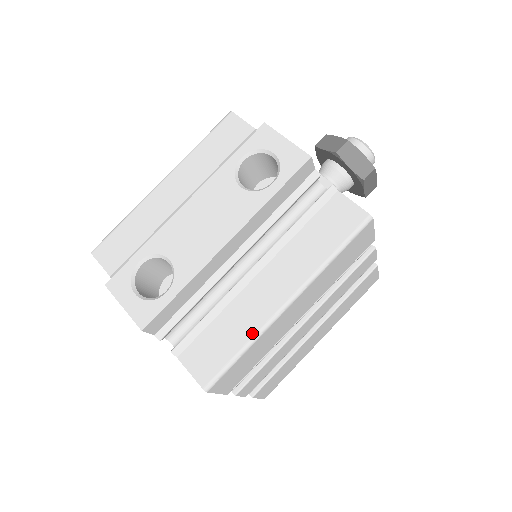
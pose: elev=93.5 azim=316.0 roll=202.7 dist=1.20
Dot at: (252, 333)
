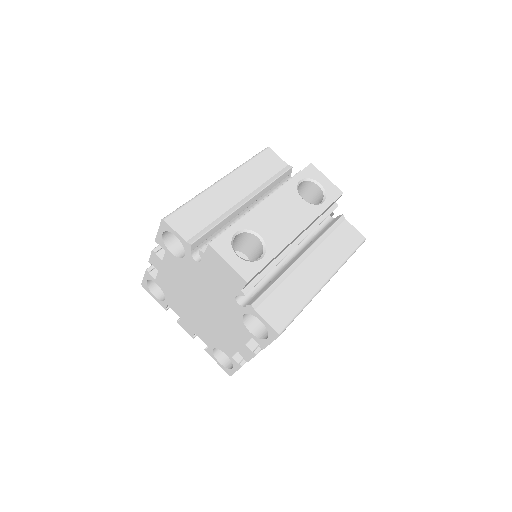
Dot at: (307, 298)
